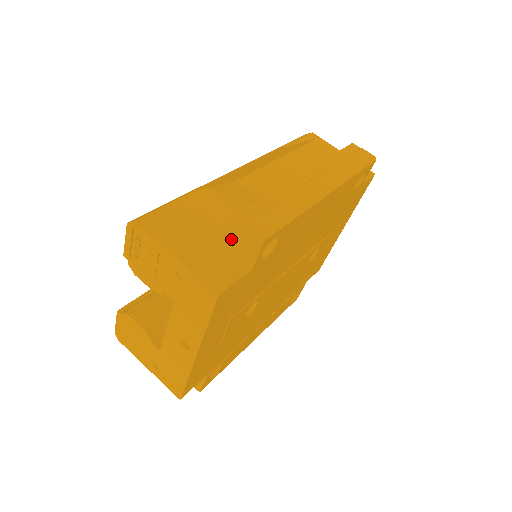
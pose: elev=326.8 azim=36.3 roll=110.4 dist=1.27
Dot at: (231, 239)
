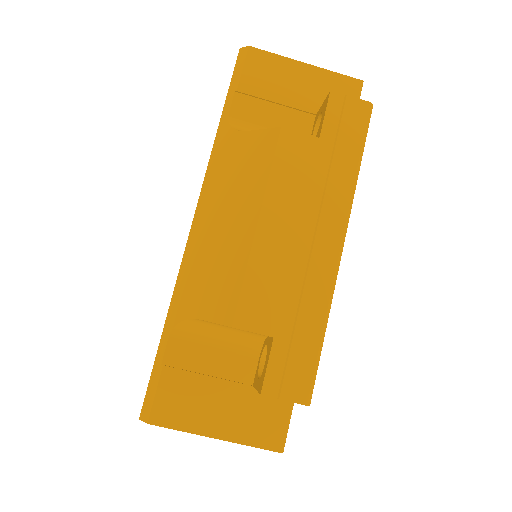
Dot at: occluded
